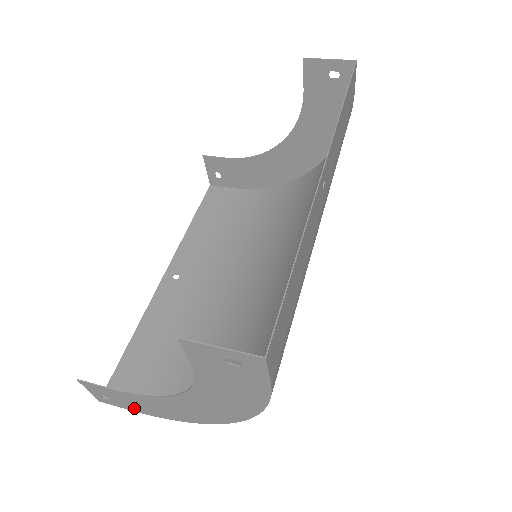
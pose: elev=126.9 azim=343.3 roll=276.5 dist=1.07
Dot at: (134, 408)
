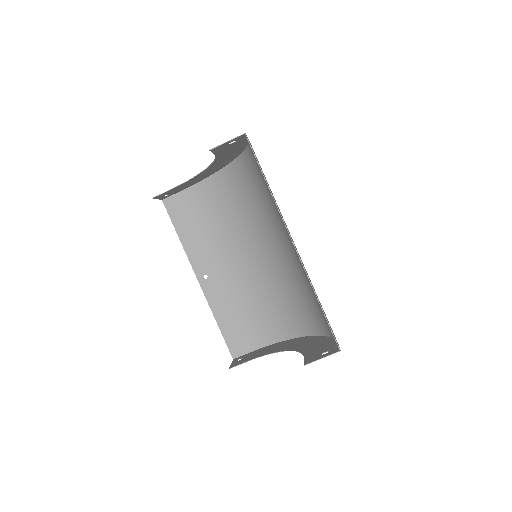
Dot at: occluded
